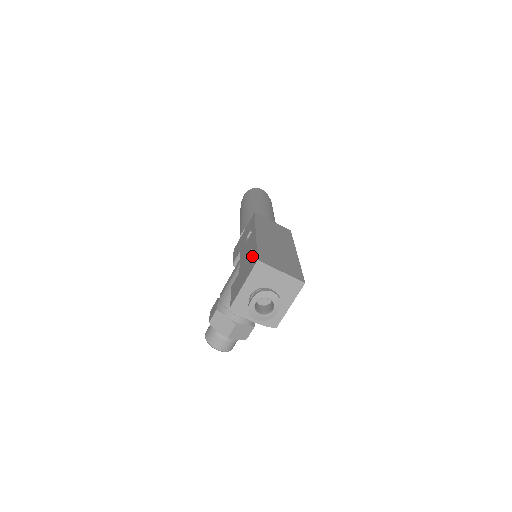
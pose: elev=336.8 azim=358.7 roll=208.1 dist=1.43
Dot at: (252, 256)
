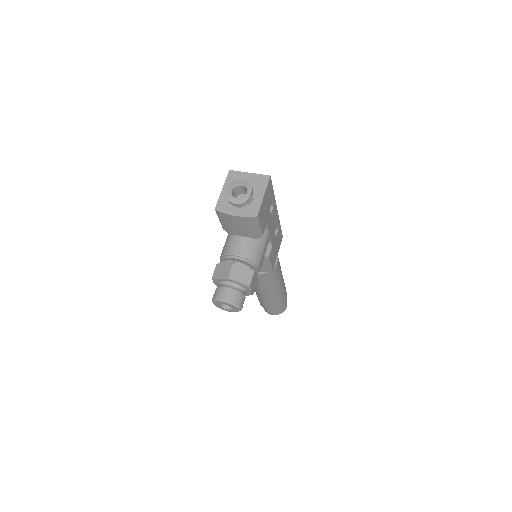
Dot at: occluded
